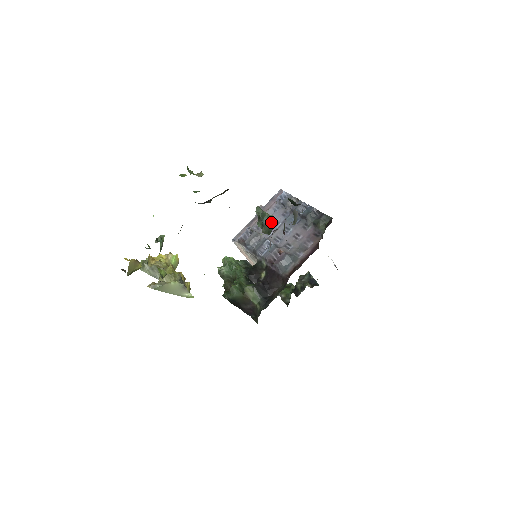
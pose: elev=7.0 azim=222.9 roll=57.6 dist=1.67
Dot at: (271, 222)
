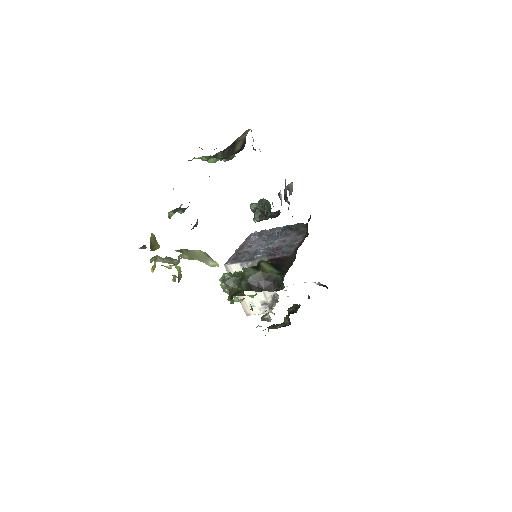
Dot at: (269, 204)
